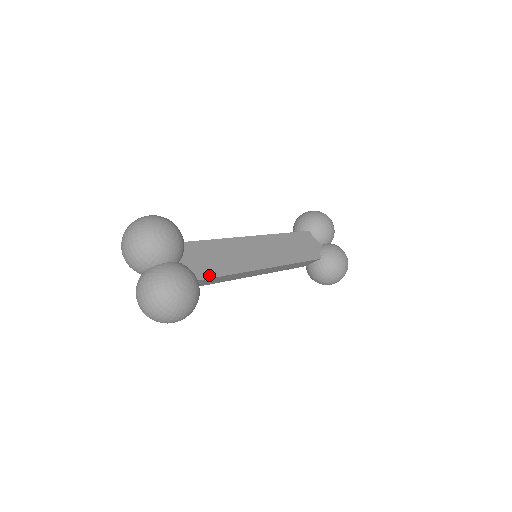
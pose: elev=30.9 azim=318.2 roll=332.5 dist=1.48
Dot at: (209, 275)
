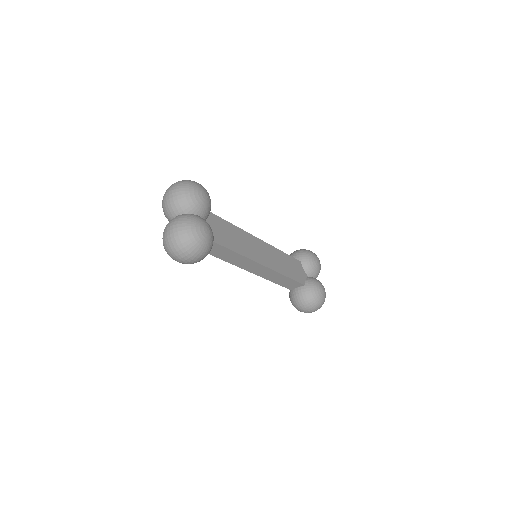
Dot at: (221, 243)
